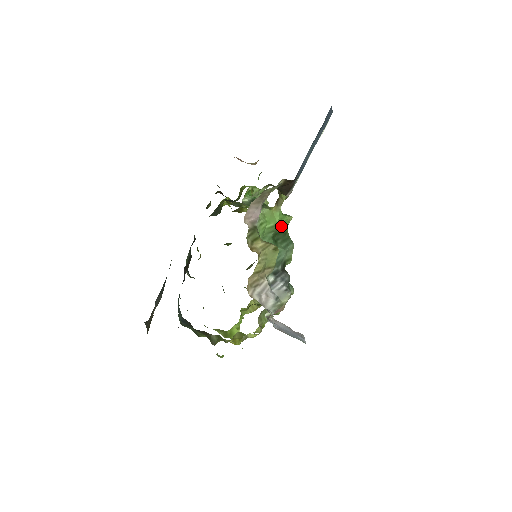
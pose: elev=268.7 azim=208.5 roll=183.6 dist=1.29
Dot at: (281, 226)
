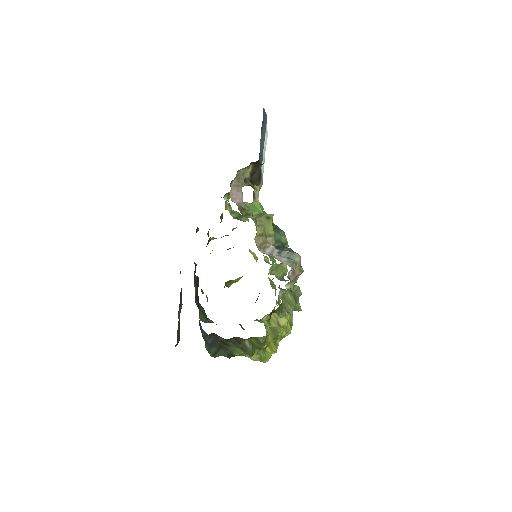
Dot at: occluded
